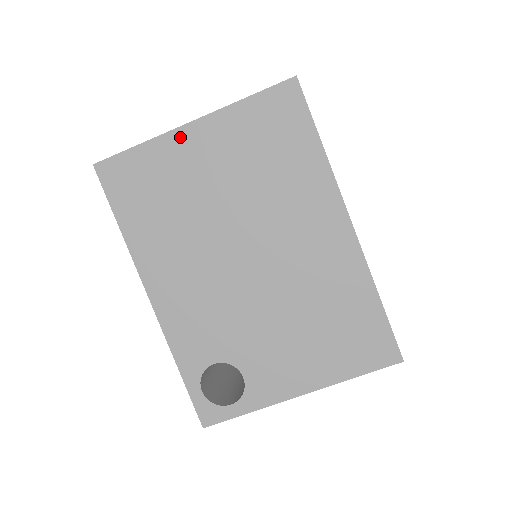
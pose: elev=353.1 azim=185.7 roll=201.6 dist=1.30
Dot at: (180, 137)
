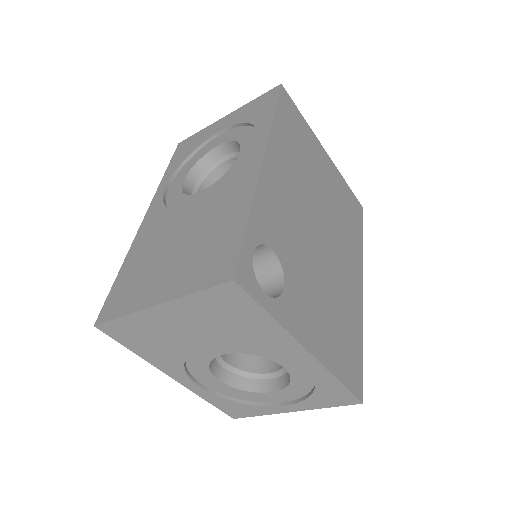
Dot at: (320, 147)
